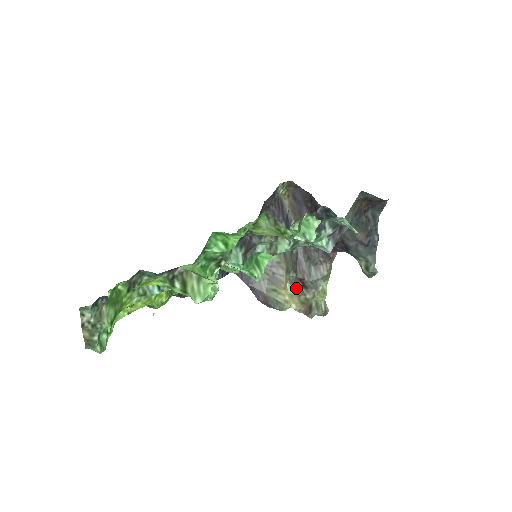
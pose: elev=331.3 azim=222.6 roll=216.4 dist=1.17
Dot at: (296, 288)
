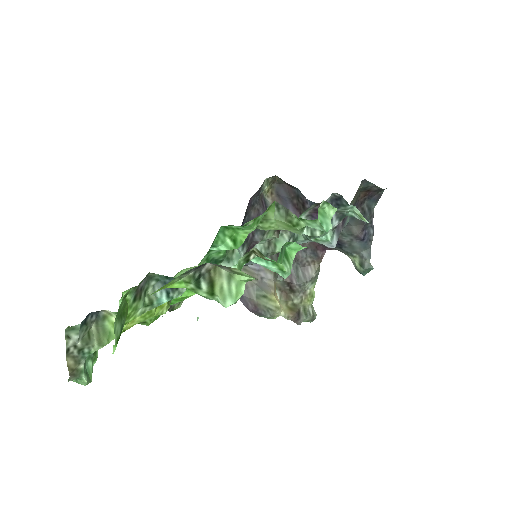
Dot at: (283, 293)
